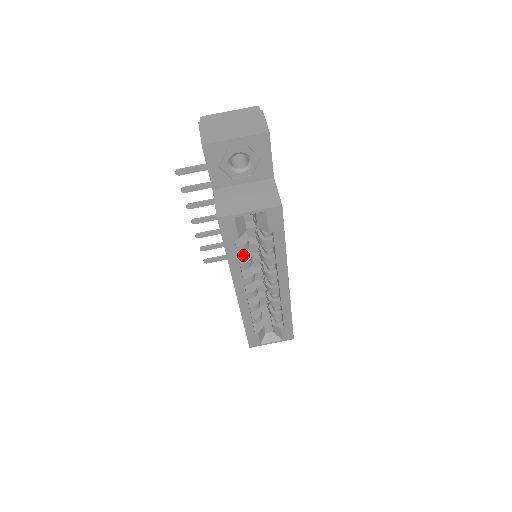
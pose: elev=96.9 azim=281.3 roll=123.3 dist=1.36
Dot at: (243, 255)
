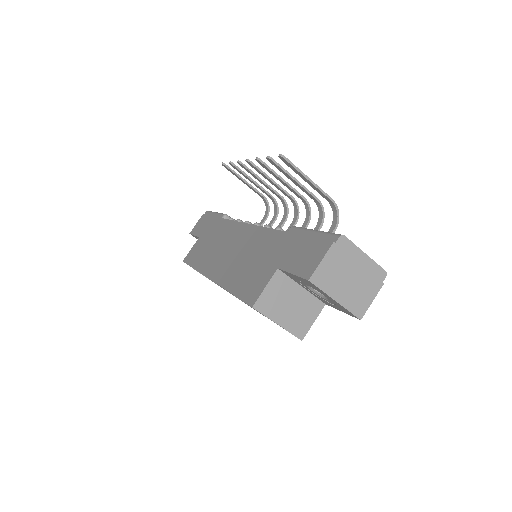
Dot at: occluded
